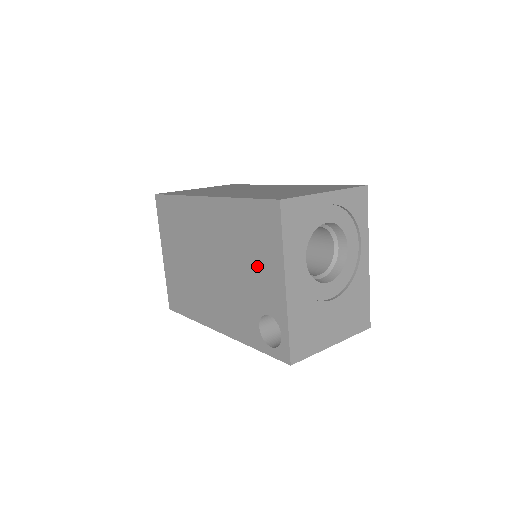
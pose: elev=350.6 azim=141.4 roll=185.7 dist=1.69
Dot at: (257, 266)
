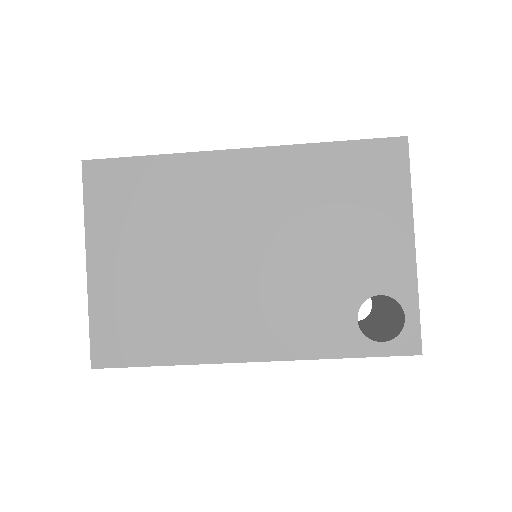
Dot at: (358, 230)
